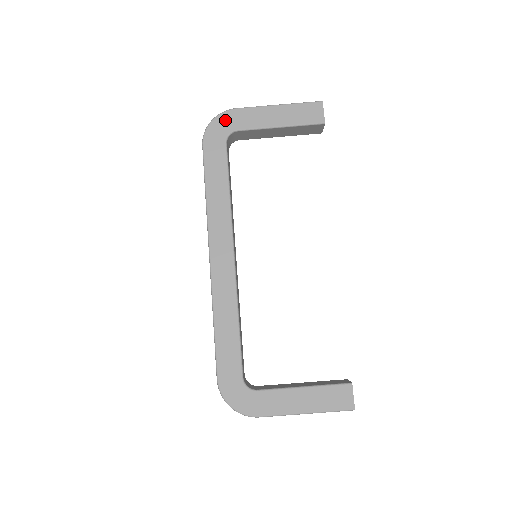
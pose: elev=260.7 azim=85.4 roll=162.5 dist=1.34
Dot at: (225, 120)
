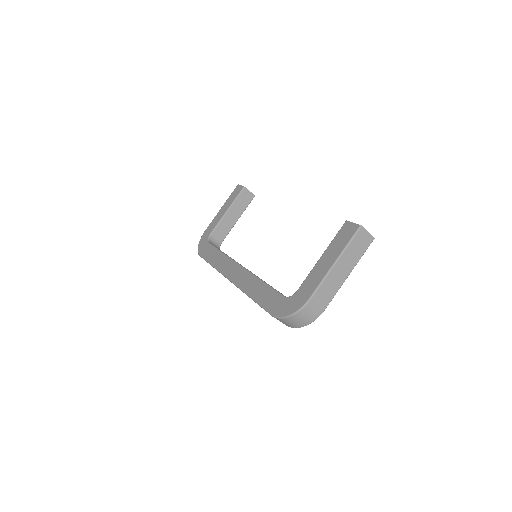
Dot at: (203, 238)
